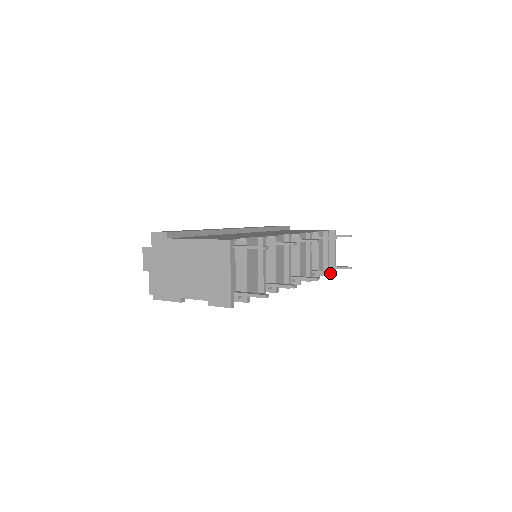
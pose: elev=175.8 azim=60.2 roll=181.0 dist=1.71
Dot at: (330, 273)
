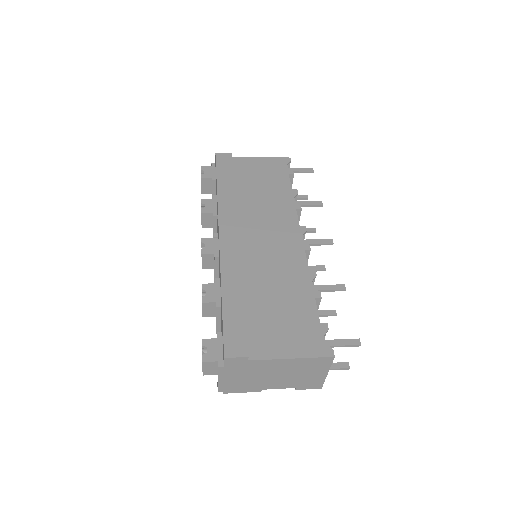
Dot at: (311, 232)
